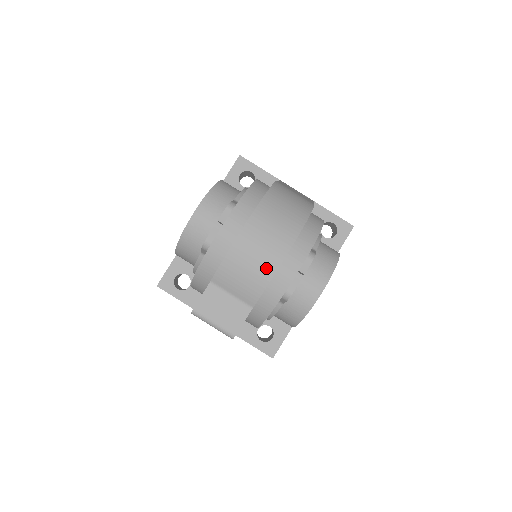
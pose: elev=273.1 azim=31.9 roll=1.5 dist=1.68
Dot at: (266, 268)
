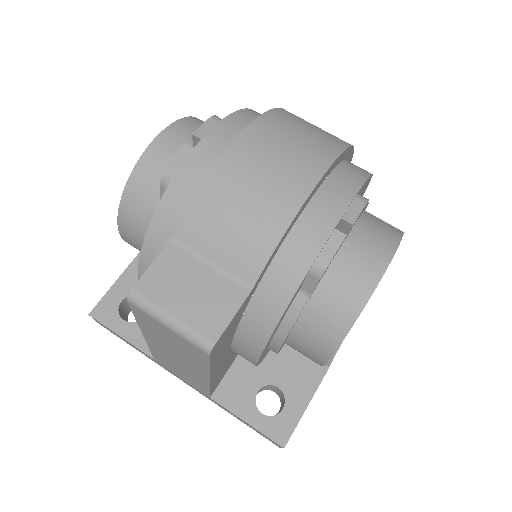
Dot at: (280, 202)
